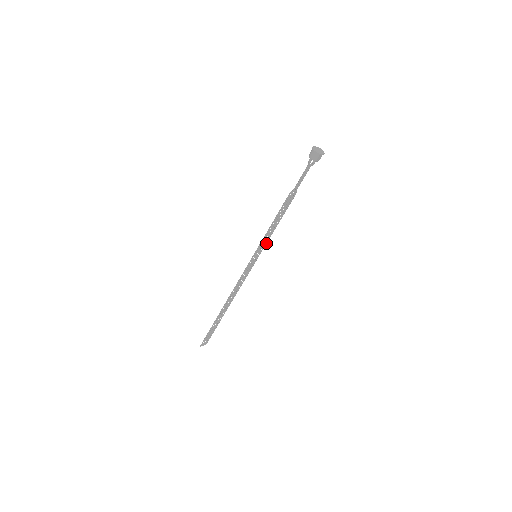
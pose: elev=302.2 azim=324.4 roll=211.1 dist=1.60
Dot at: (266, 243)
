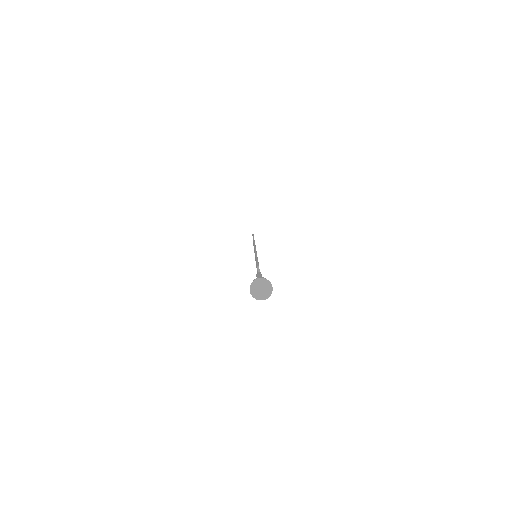
Dot at: occluded
